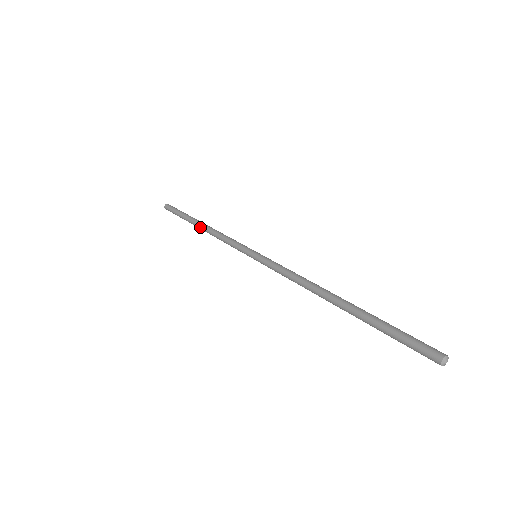
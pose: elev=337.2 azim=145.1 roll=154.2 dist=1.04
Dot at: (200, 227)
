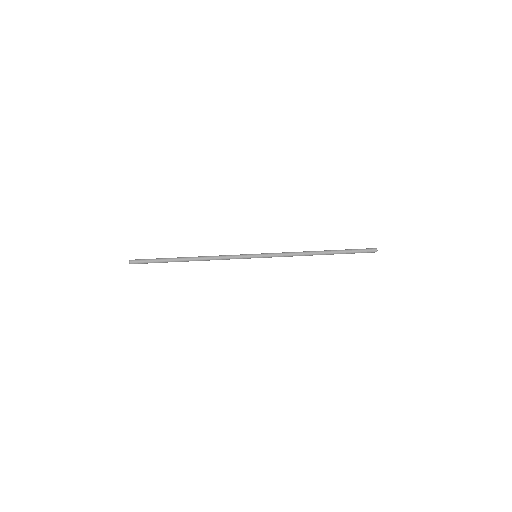
Dot at: (191, 259)
